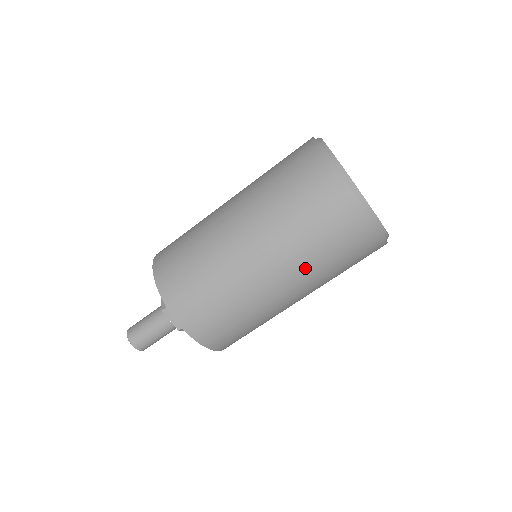
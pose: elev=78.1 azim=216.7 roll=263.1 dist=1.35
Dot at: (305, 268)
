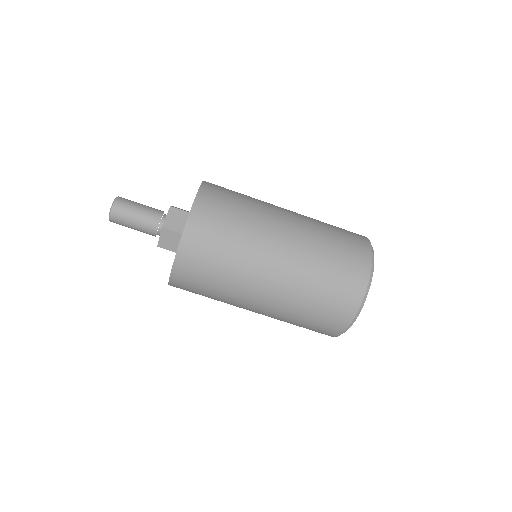
Dot at: (281, 315)
